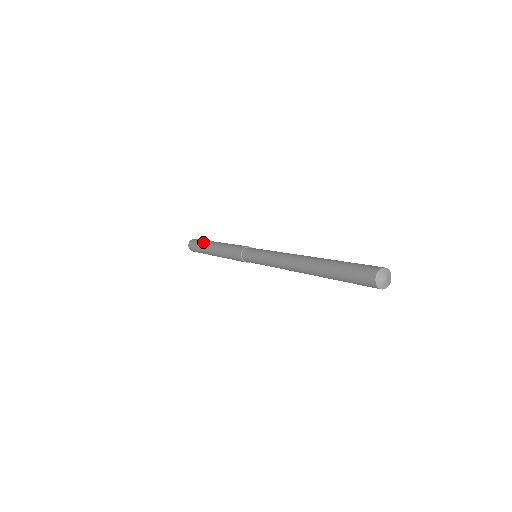
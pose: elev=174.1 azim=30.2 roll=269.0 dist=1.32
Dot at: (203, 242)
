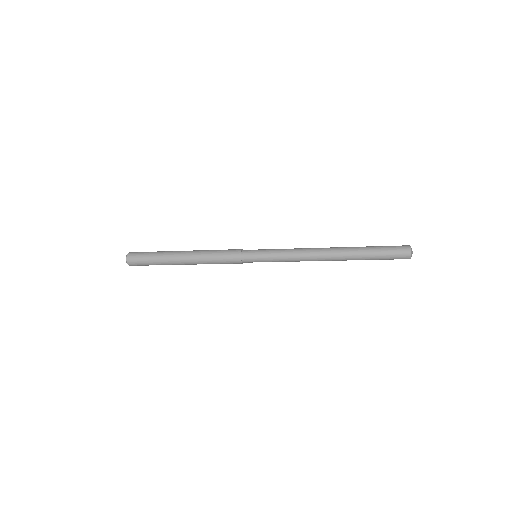
Dot at: (159, 254)
